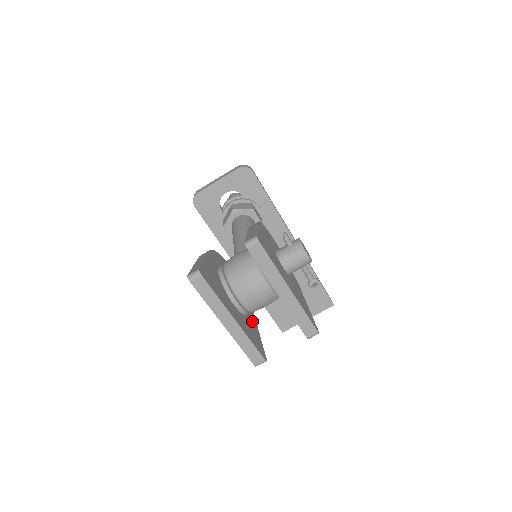
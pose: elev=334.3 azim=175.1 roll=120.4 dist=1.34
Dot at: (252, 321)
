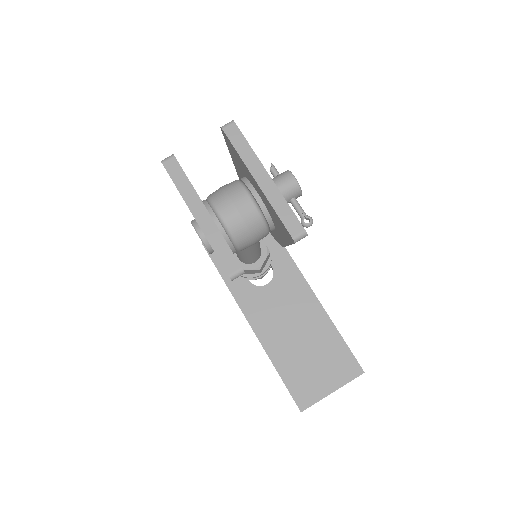
Dot at: occluded
